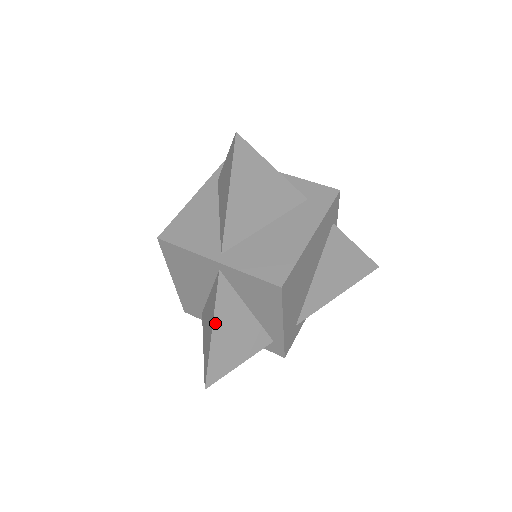
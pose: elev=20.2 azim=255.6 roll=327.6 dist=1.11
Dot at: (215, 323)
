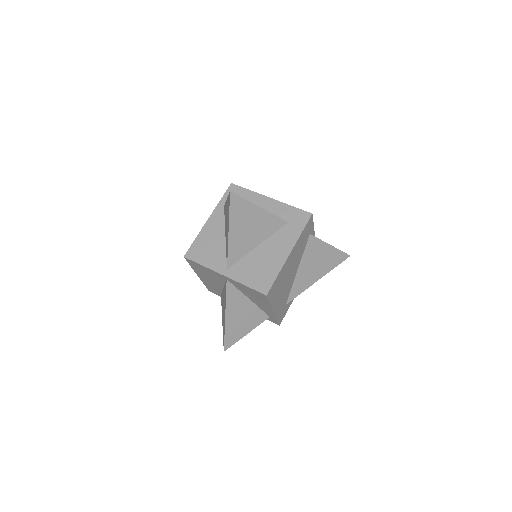
Dot at: (227, 312)
